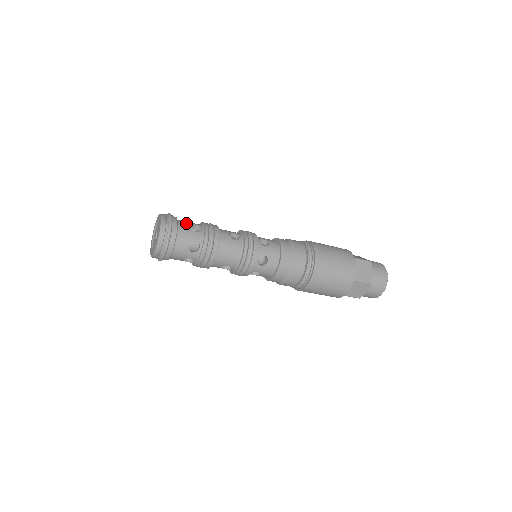
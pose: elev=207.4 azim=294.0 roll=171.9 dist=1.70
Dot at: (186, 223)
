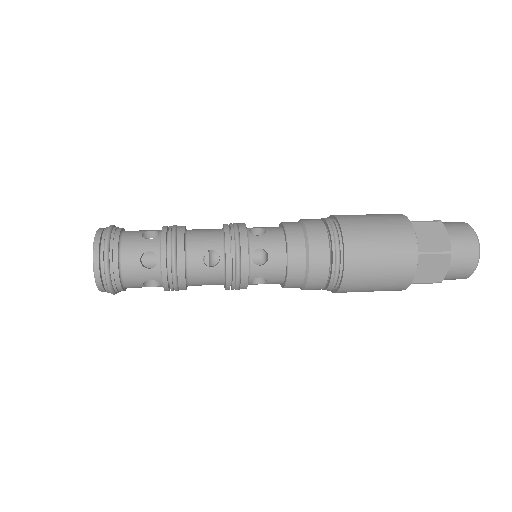
Dot at: (133, 254)
